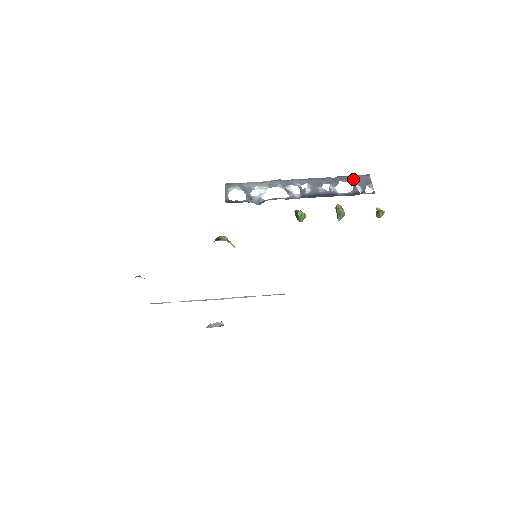
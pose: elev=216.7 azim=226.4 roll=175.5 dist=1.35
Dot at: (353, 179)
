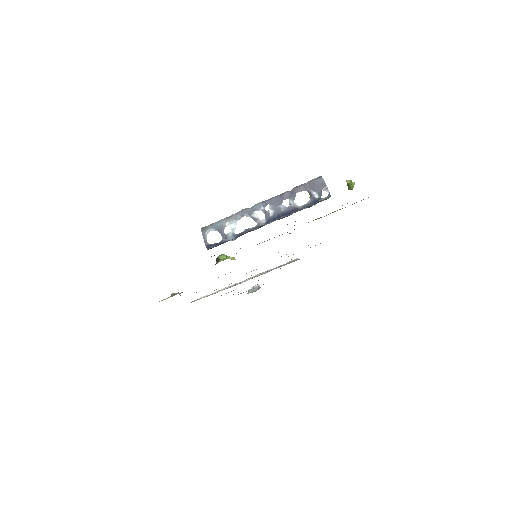
Dot at: (308, 186)
